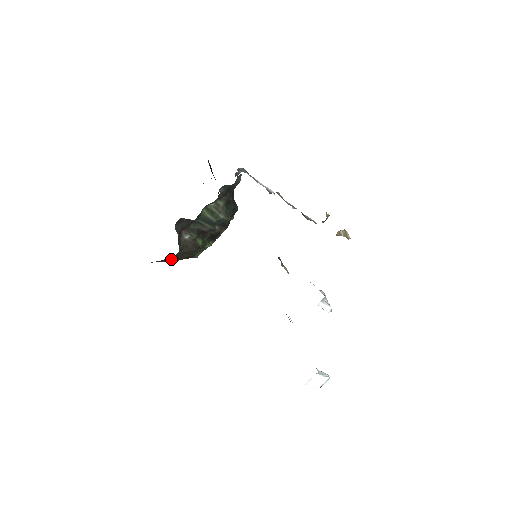
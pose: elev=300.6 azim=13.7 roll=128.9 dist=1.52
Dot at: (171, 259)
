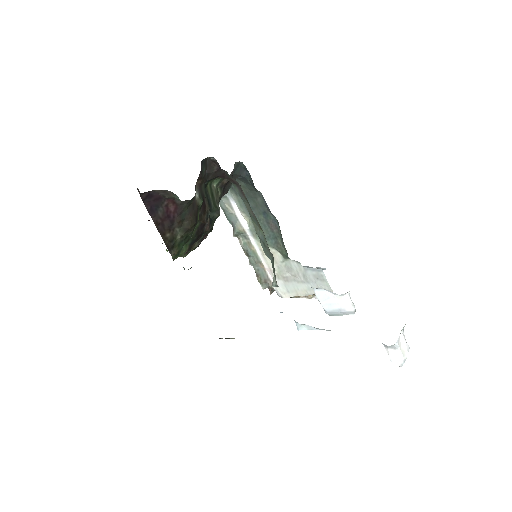
Dot at: (163, 222)
